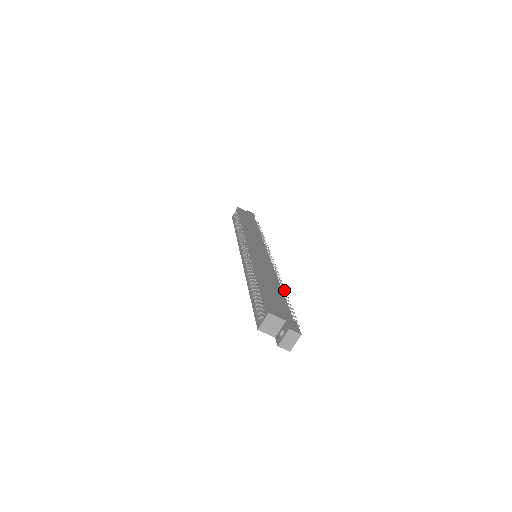
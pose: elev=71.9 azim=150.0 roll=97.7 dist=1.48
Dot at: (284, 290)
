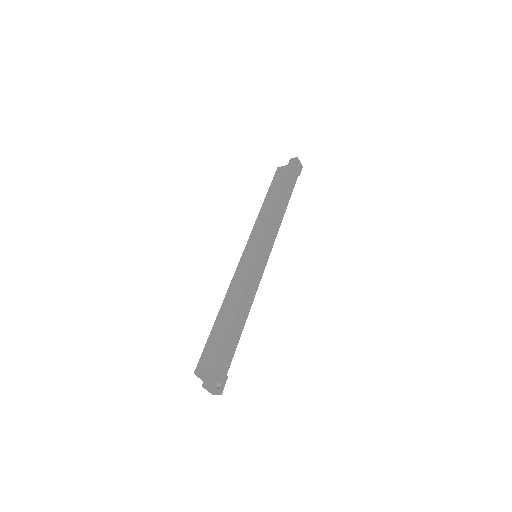
Dot at: (247, 308)
